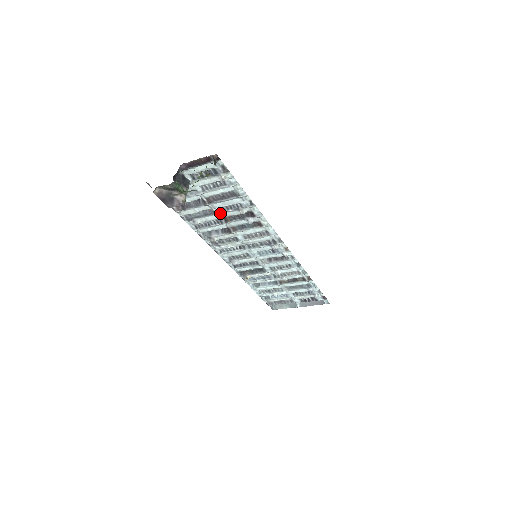
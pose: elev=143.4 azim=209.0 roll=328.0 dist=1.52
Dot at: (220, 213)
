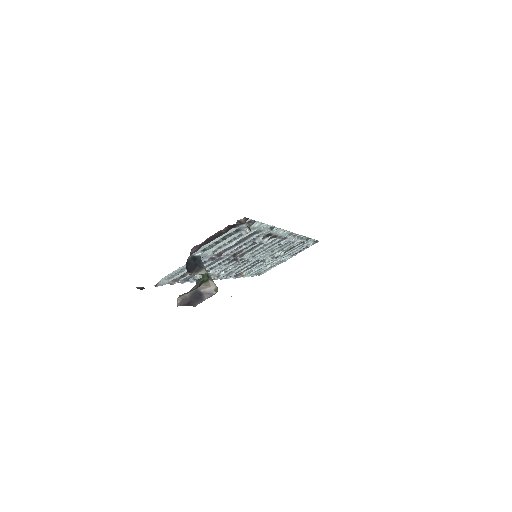
Dot at: (229, 255)
